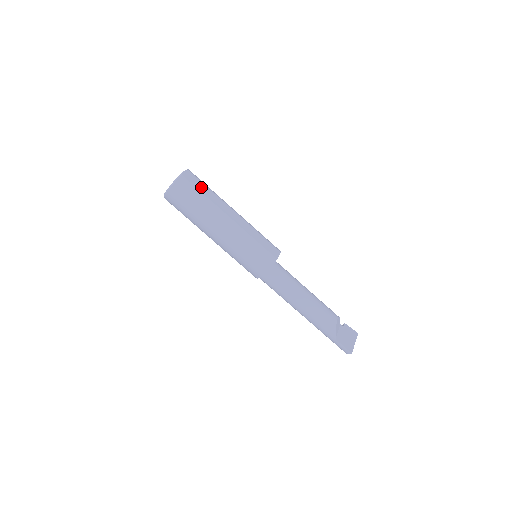
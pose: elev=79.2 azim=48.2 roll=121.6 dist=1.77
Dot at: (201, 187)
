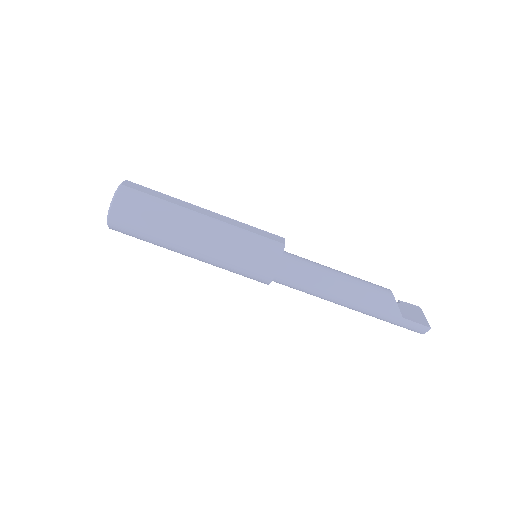
Dot at: (152, 193)
